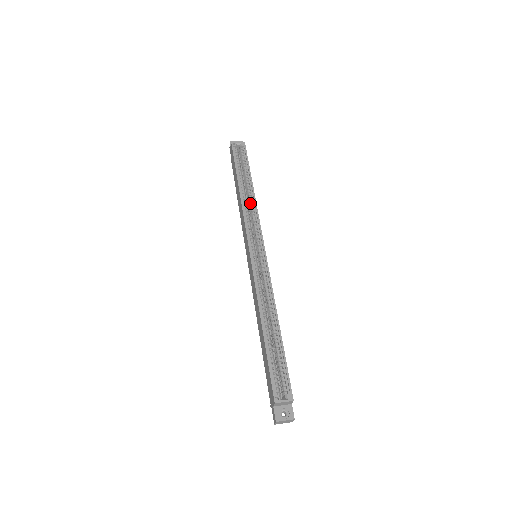
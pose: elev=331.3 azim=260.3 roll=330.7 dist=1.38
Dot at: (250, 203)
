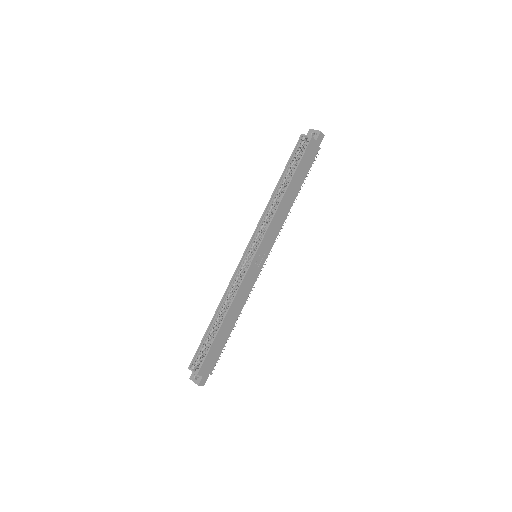
Dot at: (275, 206)
